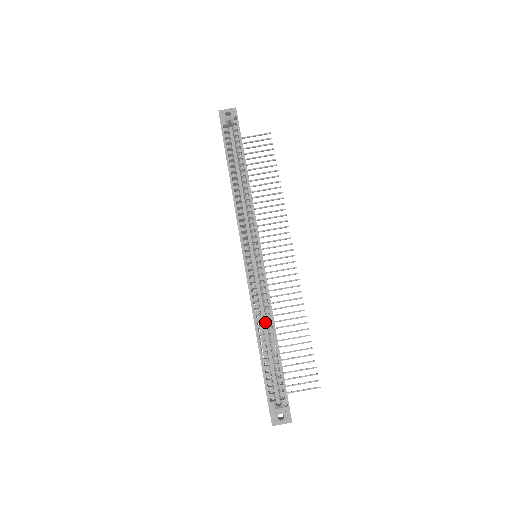
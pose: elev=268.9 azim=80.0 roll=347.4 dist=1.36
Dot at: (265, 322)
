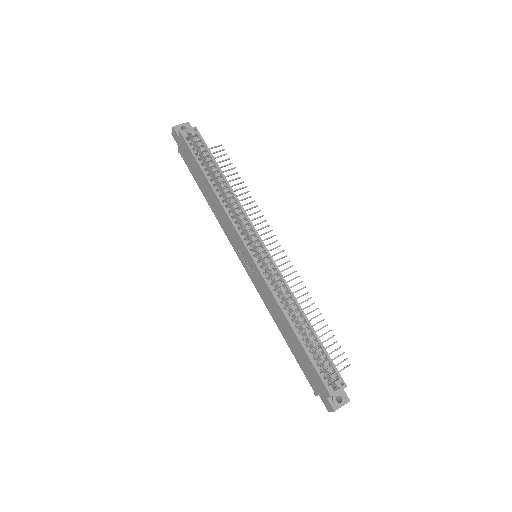
Dot at: occluded
